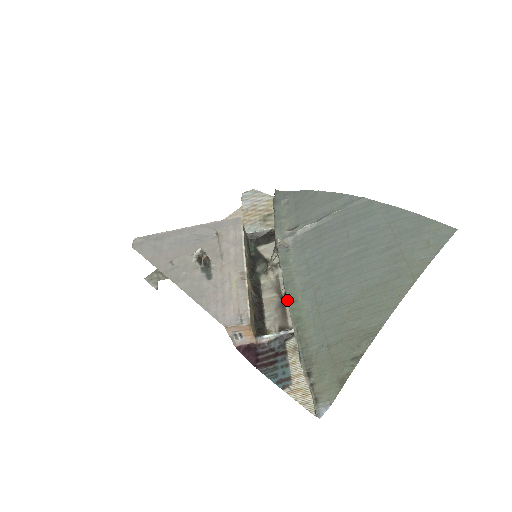
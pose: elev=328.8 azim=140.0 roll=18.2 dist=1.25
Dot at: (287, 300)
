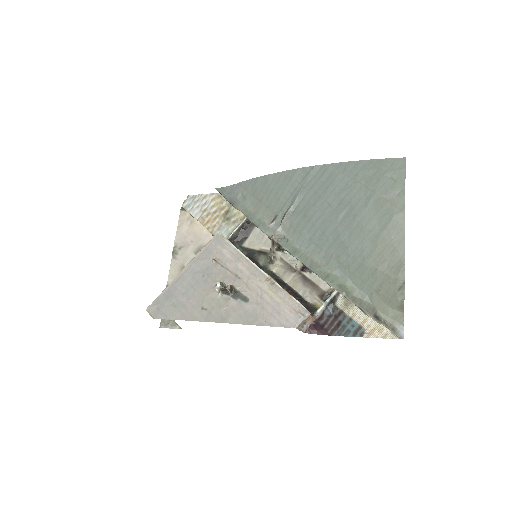
Dot at: (322, 279)
